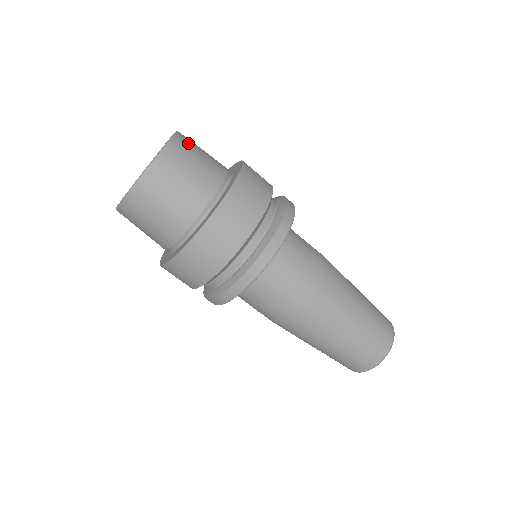
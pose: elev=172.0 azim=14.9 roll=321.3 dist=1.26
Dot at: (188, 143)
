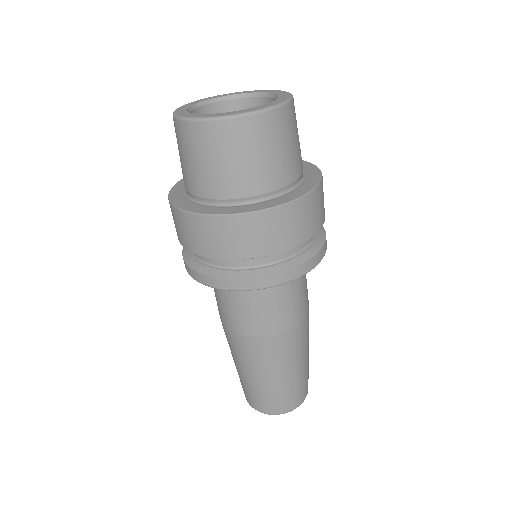
Dot at: (252, 134)
